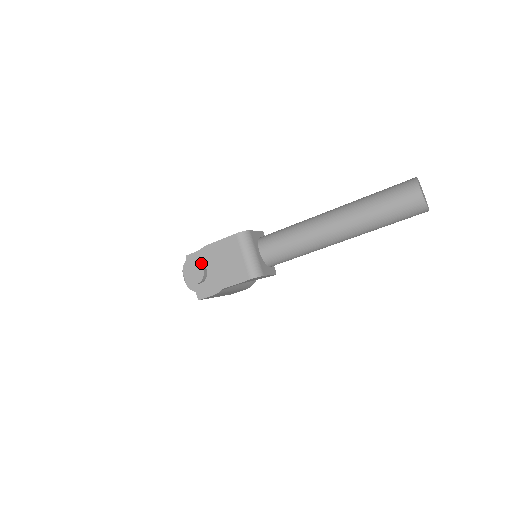
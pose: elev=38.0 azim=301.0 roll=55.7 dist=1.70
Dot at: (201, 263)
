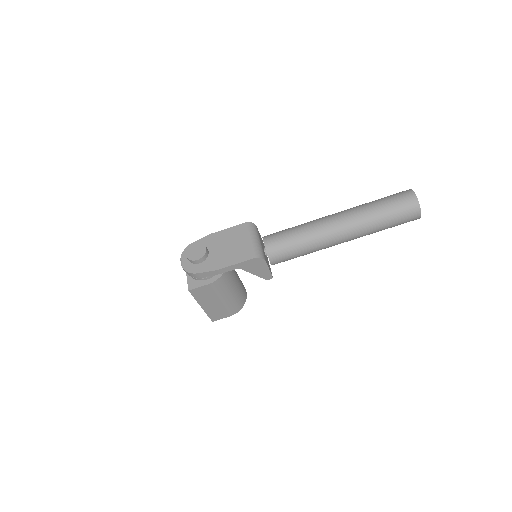
Dot at: occluded
